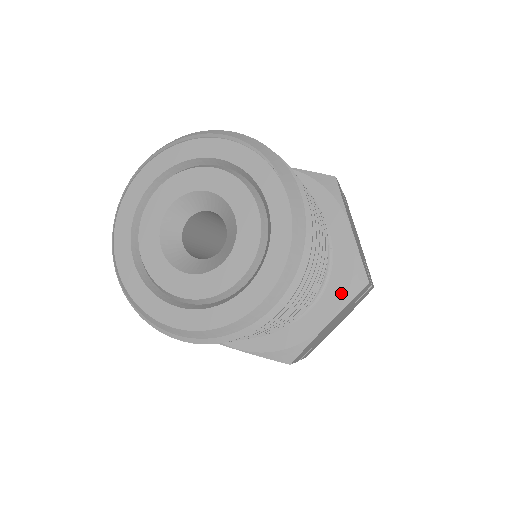
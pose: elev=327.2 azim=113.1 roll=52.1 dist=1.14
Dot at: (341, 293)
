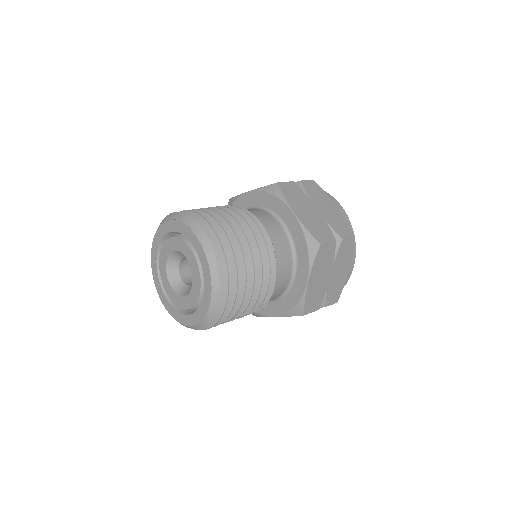
Dot at: (306, 259)
